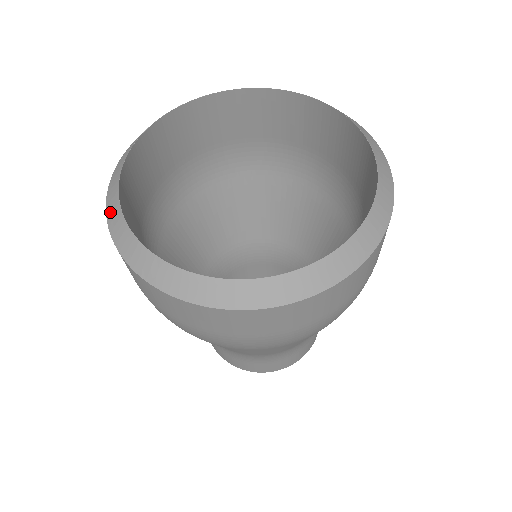
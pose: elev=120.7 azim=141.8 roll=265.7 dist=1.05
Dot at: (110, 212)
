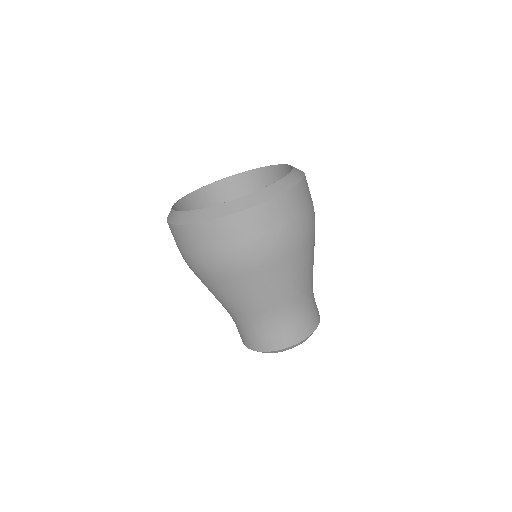
Dot at: occluded
